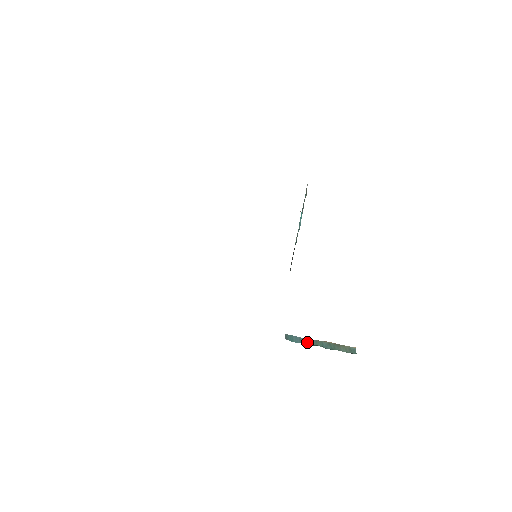
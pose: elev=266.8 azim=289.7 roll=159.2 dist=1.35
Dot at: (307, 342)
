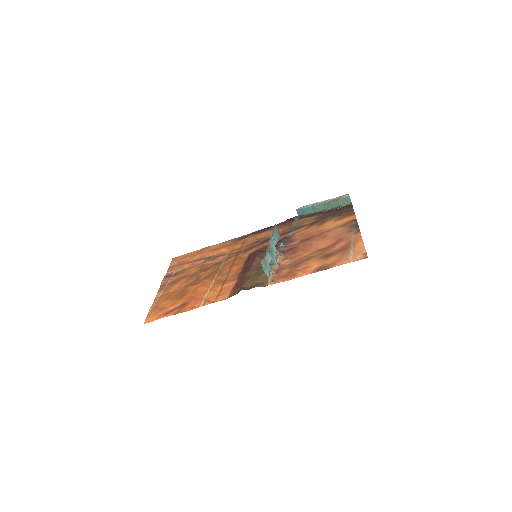
Dot at: (314, 209)
